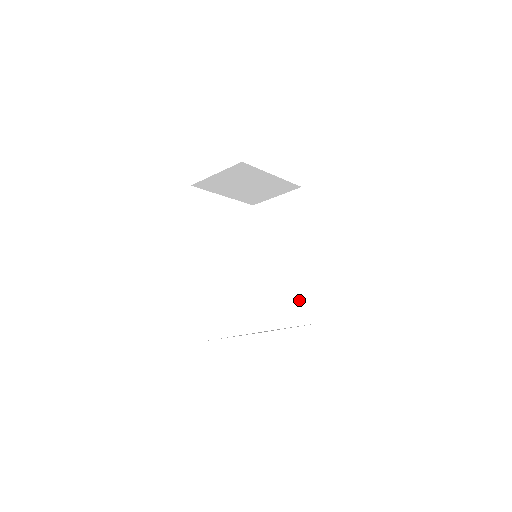
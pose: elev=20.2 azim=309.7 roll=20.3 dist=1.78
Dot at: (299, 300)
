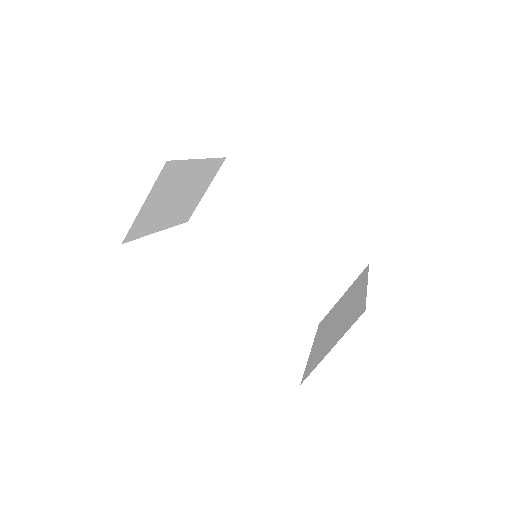
Dot at: (326, 264)
